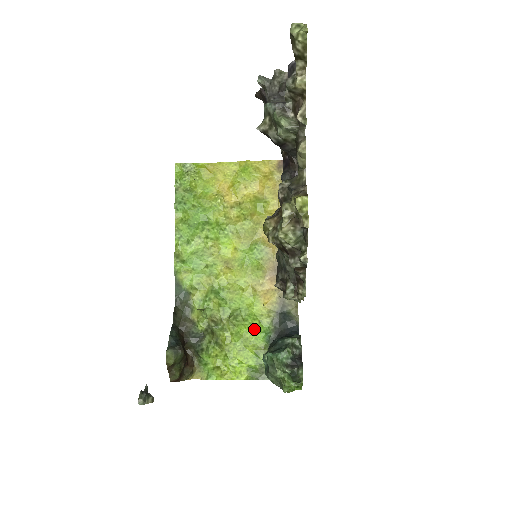
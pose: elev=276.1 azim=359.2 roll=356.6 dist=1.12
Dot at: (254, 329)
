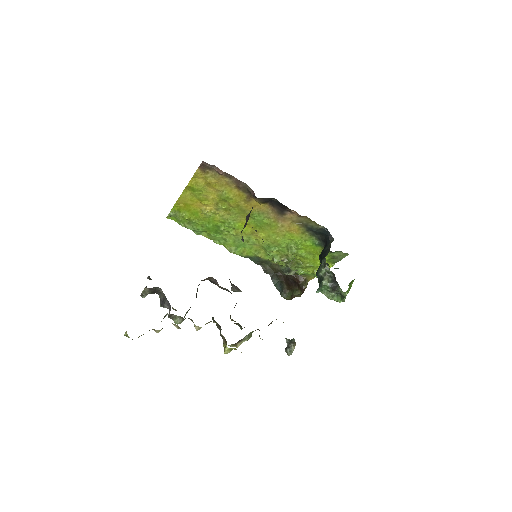
Dot at: (307, 246)
